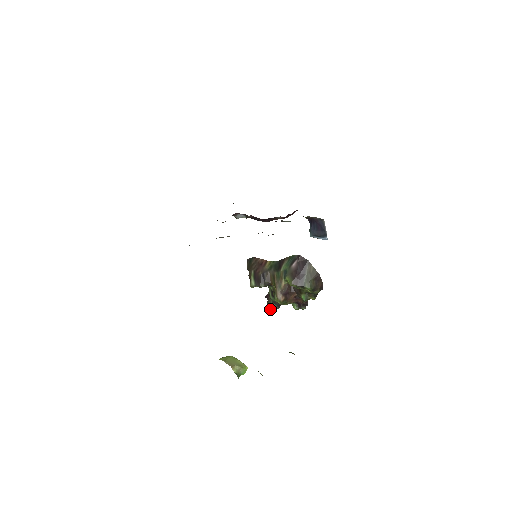
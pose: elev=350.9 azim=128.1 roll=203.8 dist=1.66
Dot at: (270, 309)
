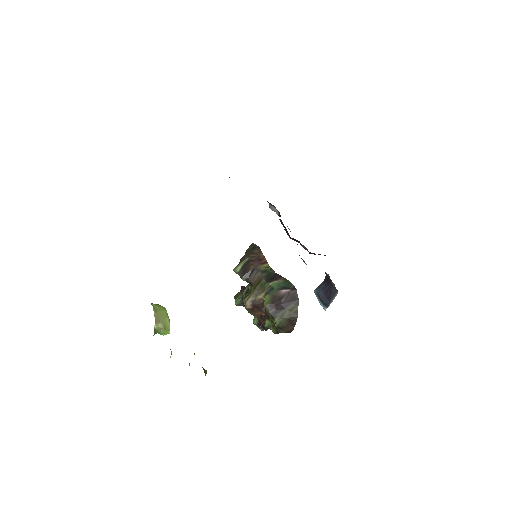
Dot at: (235, 300)
